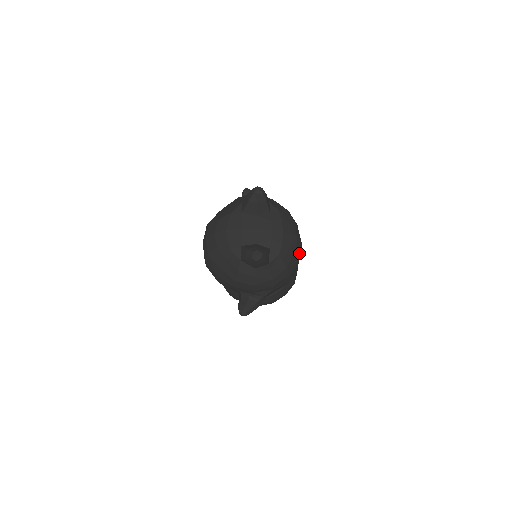
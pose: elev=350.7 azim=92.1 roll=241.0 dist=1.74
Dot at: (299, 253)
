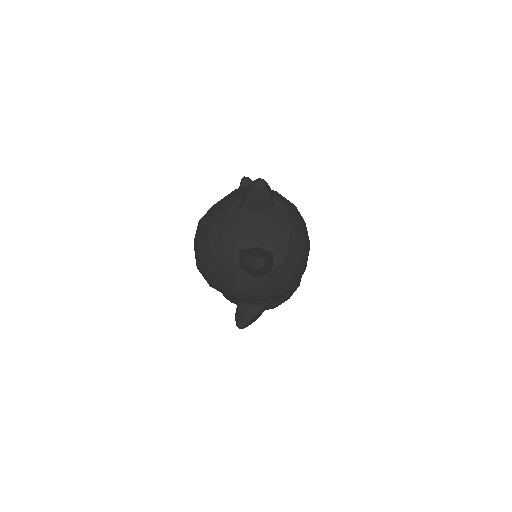
Dot at: (307, 256)
